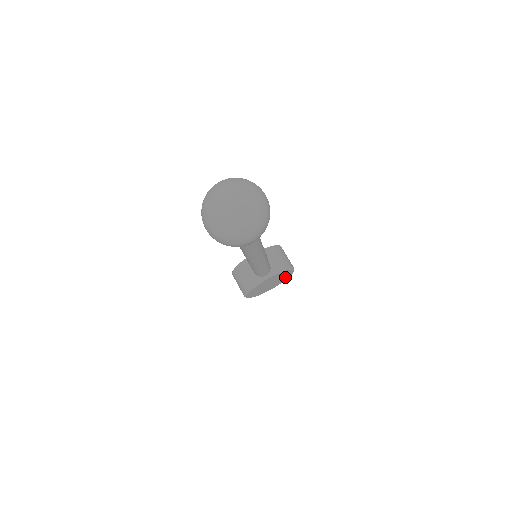
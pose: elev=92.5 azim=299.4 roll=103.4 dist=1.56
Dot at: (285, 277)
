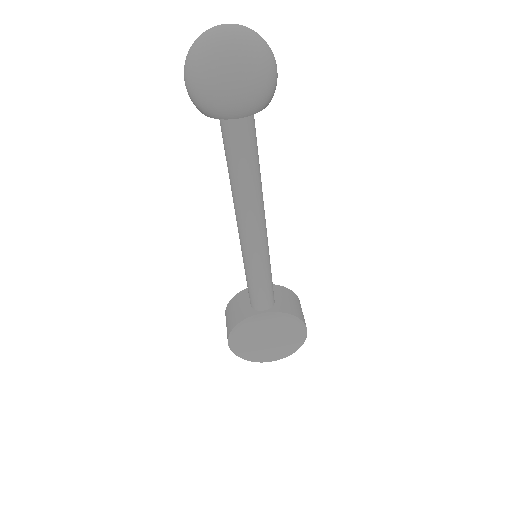
Dot at: (292, 343)
